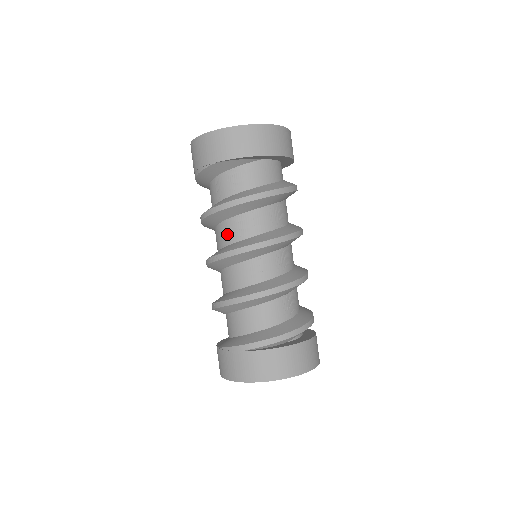
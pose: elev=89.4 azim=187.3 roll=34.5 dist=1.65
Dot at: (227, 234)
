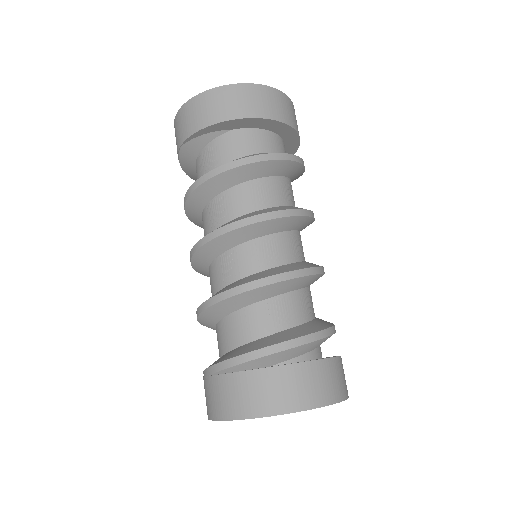
Dot at: (204, 229)
